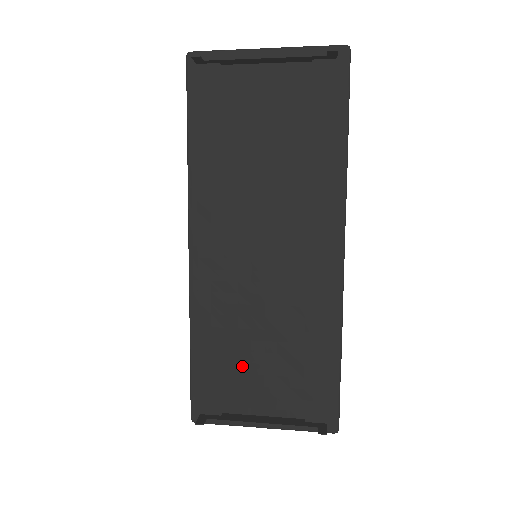
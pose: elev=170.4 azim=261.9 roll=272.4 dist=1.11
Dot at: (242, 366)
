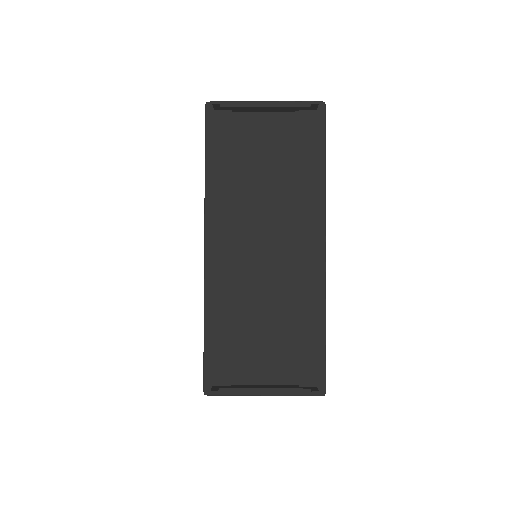
Dot at: (247, 343)
